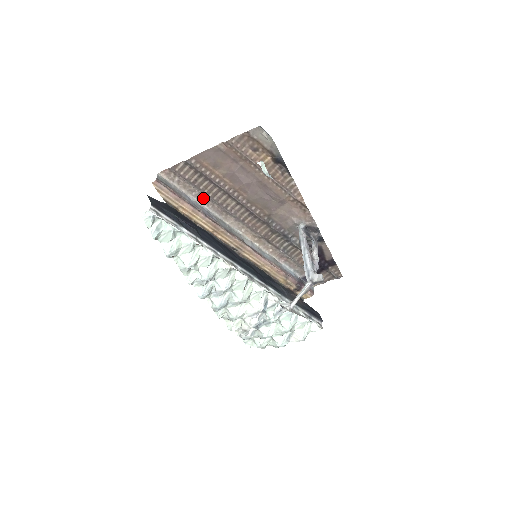
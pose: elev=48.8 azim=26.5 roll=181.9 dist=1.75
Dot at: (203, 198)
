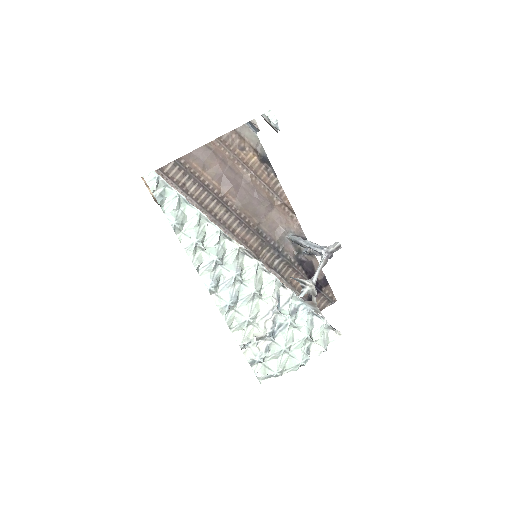
Dot at: occluded
